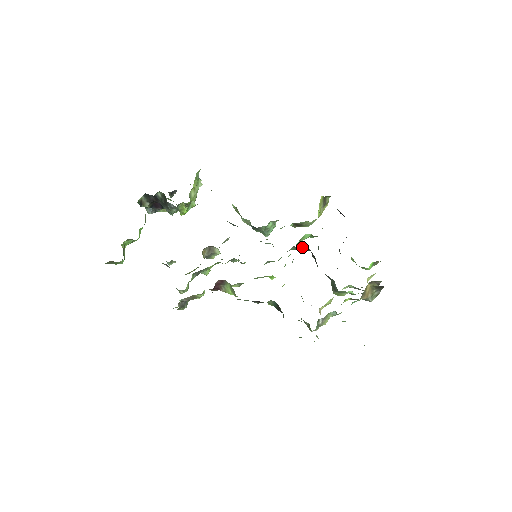
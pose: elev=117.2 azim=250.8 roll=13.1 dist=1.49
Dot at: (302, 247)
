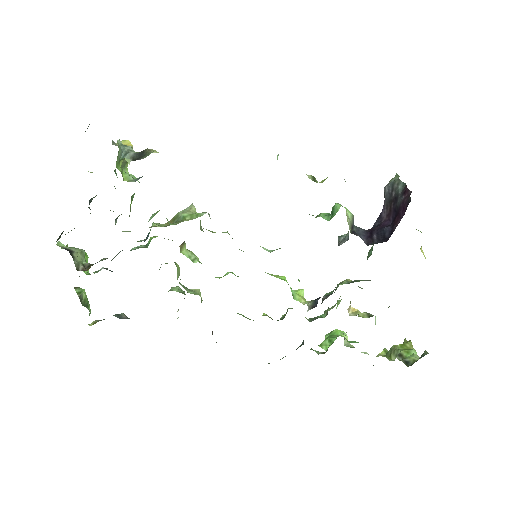
Dot at: occluded
